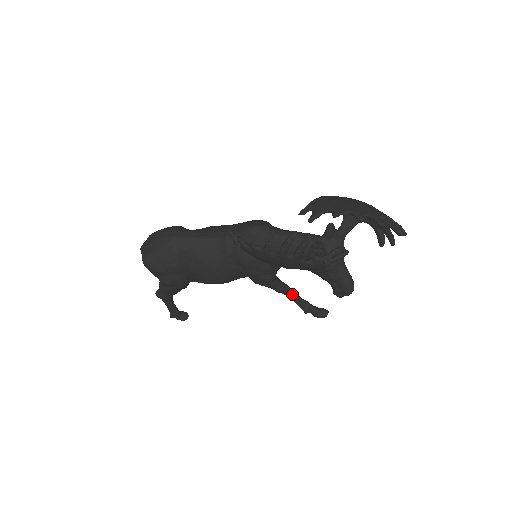
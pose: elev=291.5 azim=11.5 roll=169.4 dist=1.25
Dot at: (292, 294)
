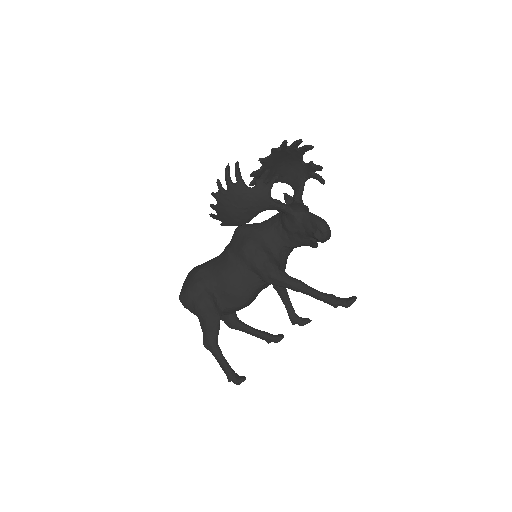
Dot at: (309, 288)
